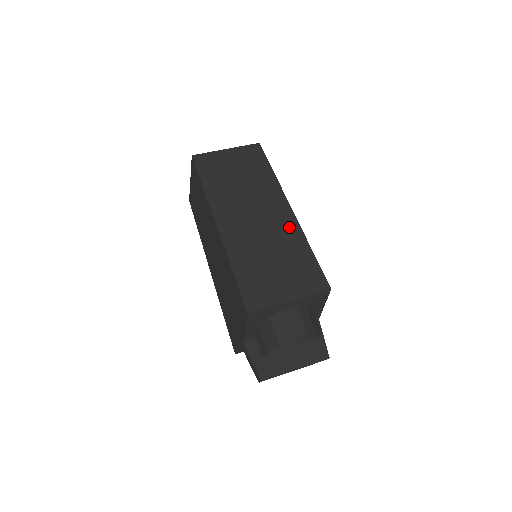
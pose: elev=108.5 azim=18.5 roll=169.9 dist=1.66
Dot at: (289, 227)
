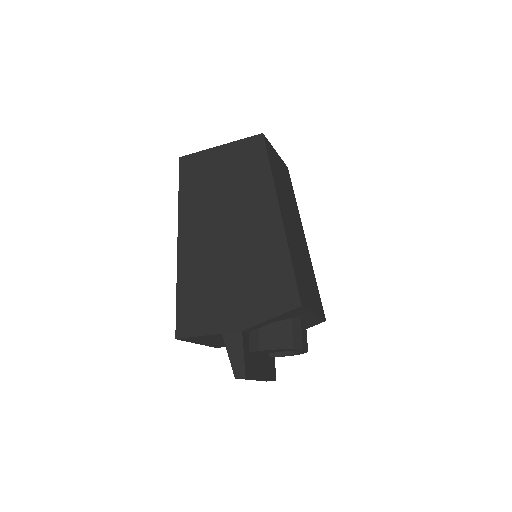
Dot at: (307, 251)
